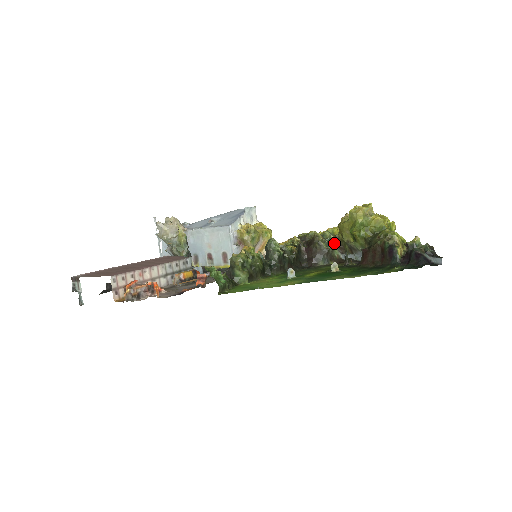
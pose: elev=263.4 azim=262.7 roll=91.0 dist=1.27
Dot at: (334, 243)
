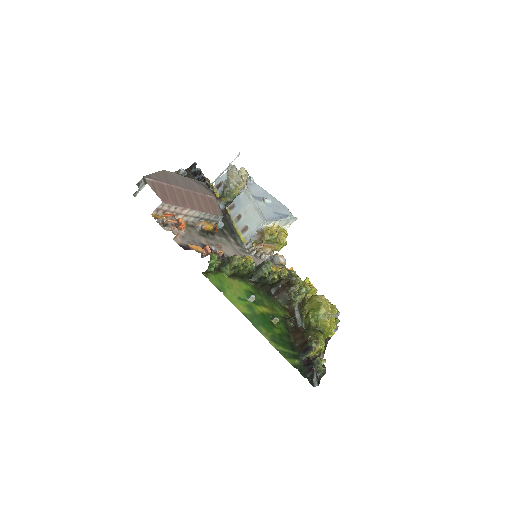
Dot at: (301, 298)
